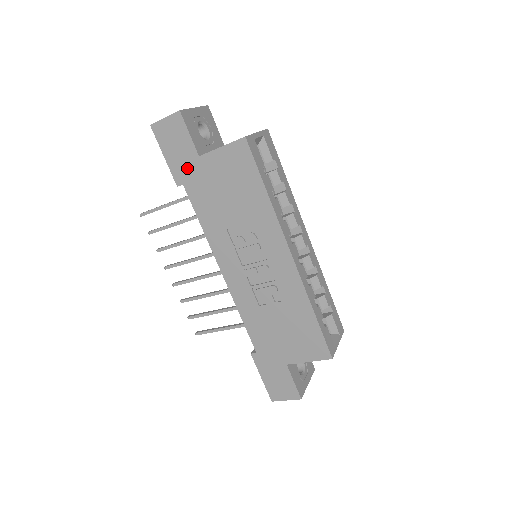
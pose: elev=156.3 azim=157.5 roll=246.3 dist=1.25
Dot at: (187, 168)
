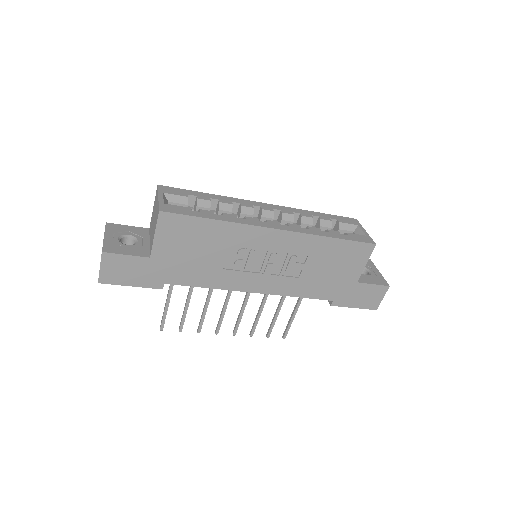
Dot at: (153, 273)
